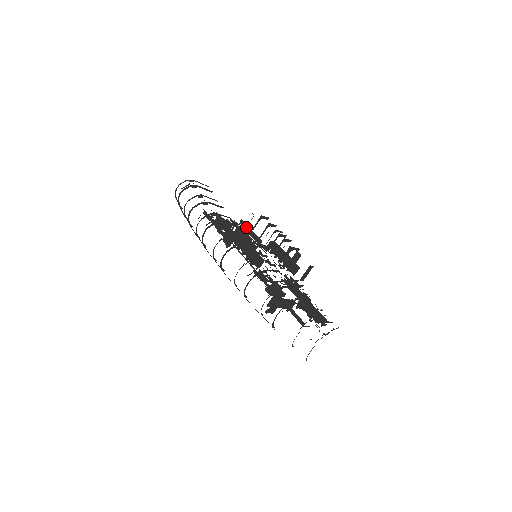
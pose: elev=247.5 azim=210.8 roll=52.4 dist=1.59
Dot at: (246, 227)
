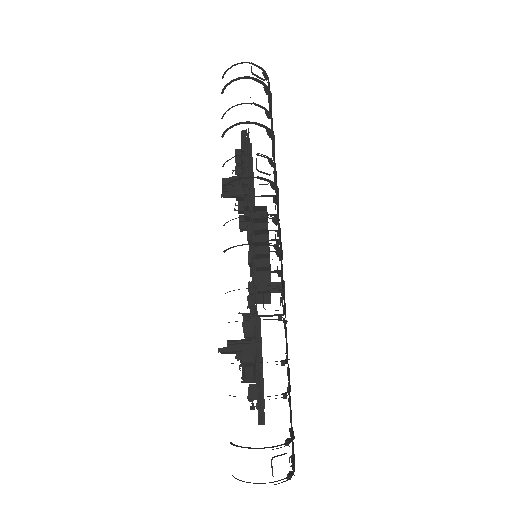
Dot at: occluded
